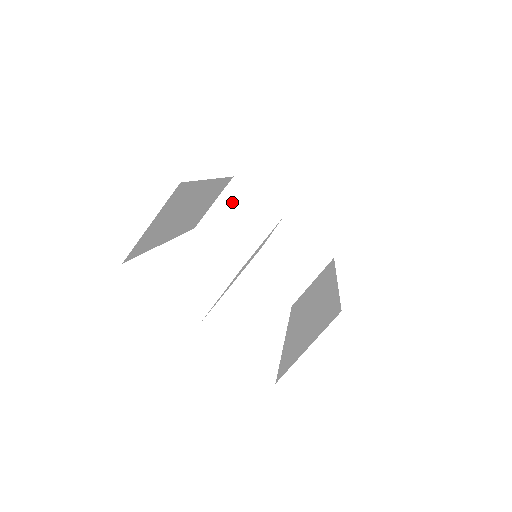
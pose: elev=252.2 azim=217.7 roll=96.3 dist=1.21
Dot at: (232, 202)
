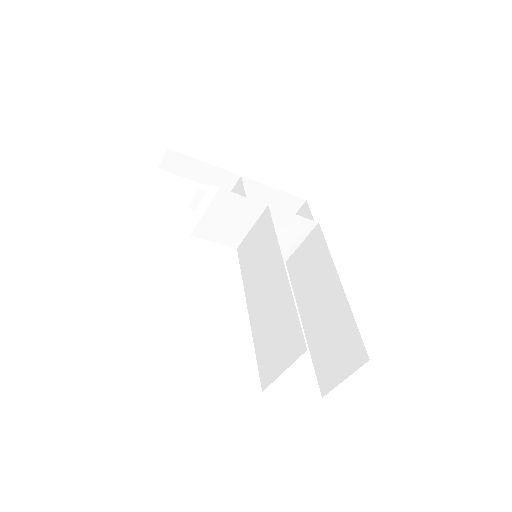
Dot at: (215, 205)
